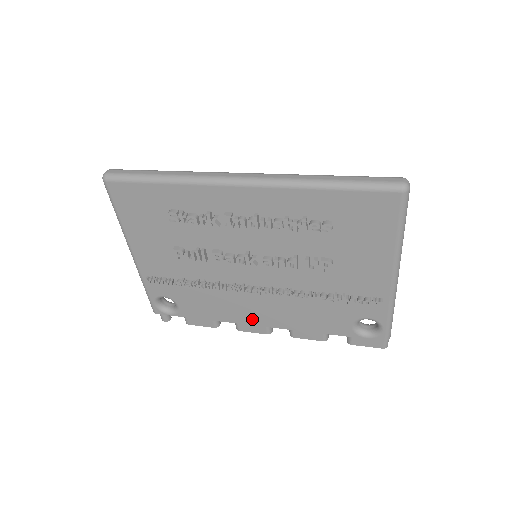
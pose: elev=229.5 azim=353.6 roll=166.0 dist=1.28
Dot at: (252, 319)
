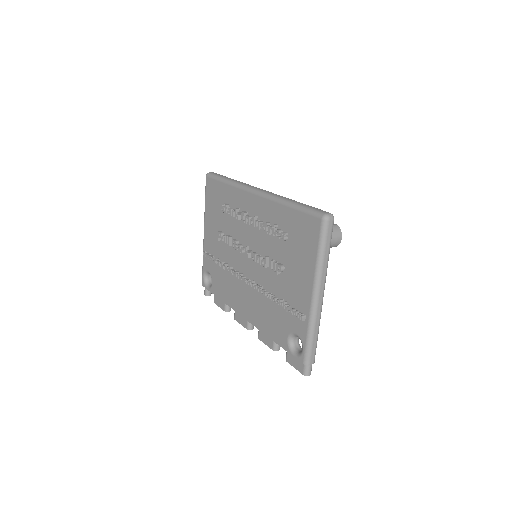
Dot at: (241, 309)
